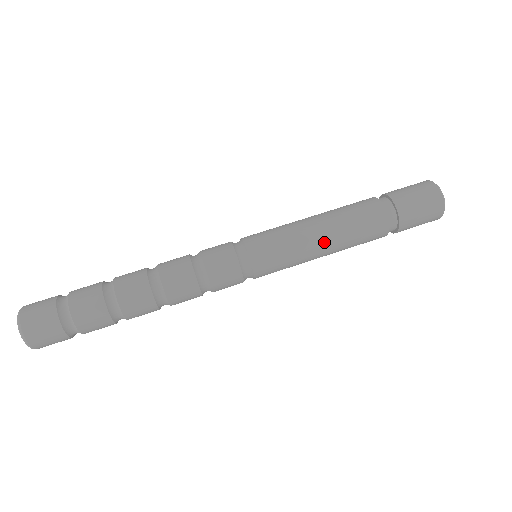
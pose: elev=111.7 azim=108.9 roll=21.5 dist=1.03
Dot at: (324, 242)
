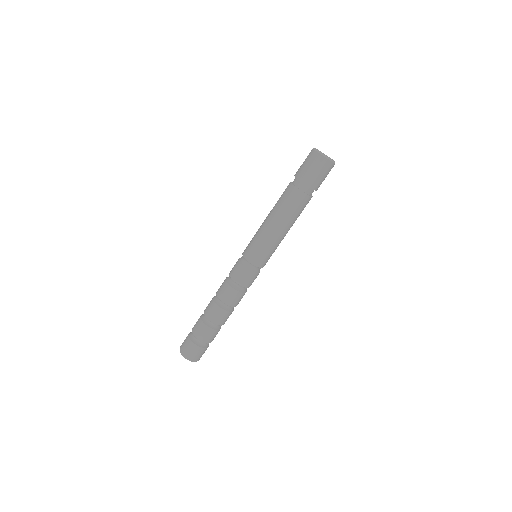
Dot at: (281, 230)
